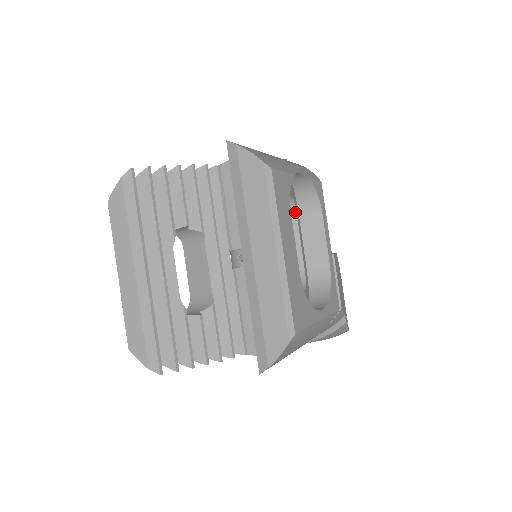
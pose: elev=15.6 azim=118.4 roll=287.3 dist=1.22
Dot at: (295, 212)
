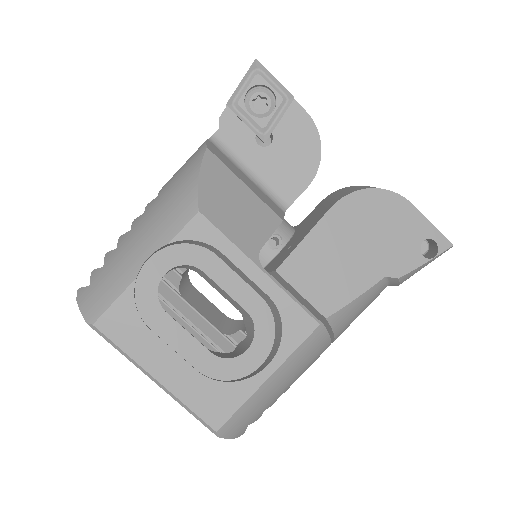
Dot at: (196, 268)
